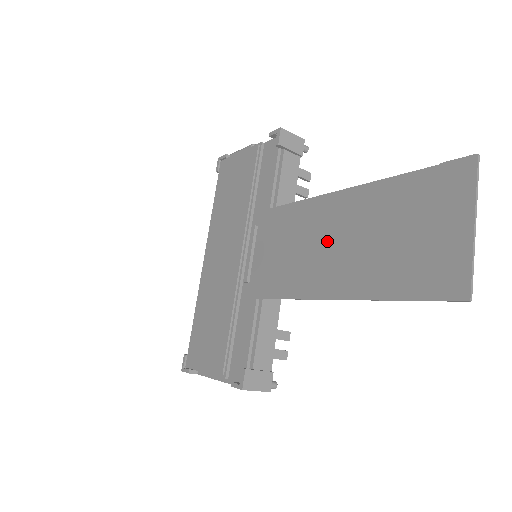
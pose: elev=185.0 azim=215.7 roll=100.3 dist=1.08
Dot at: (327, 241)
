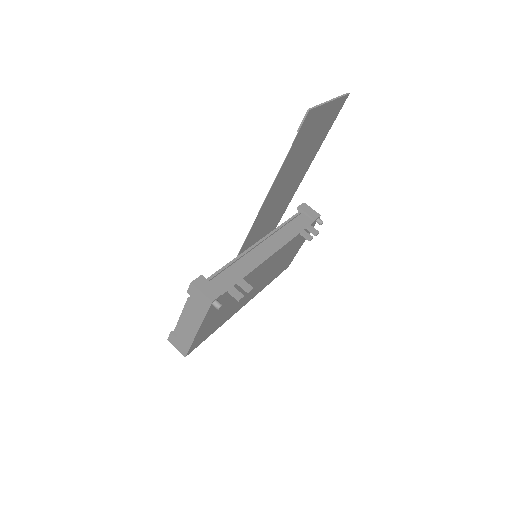
Dot at: (284, 191)
